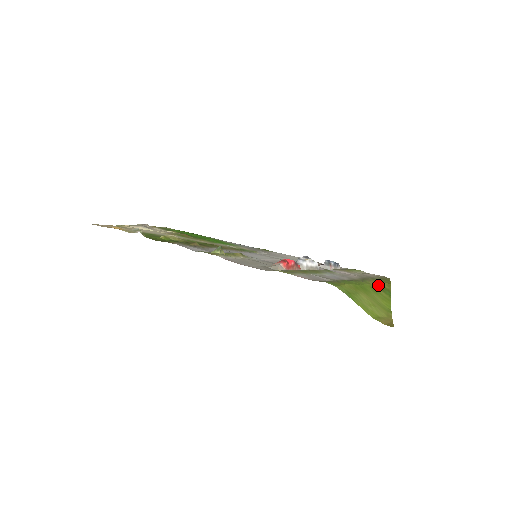
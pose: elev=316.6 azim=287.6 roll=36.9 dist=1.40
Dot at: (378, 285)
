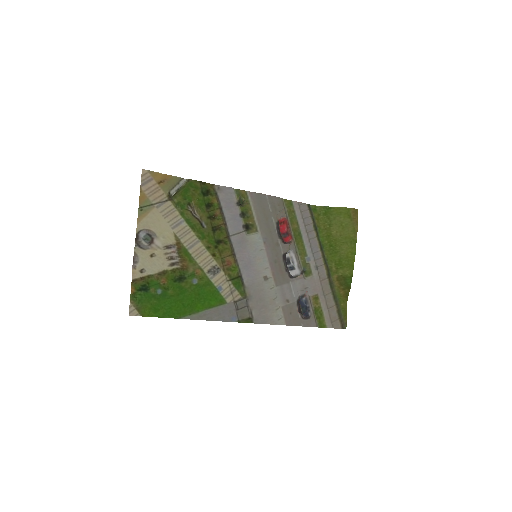
Dot at: (340, 282)
